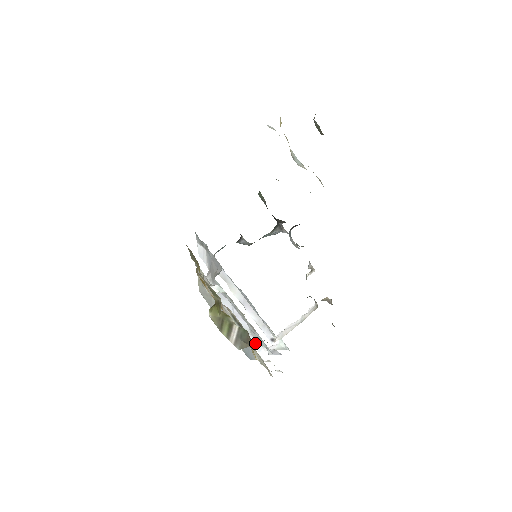
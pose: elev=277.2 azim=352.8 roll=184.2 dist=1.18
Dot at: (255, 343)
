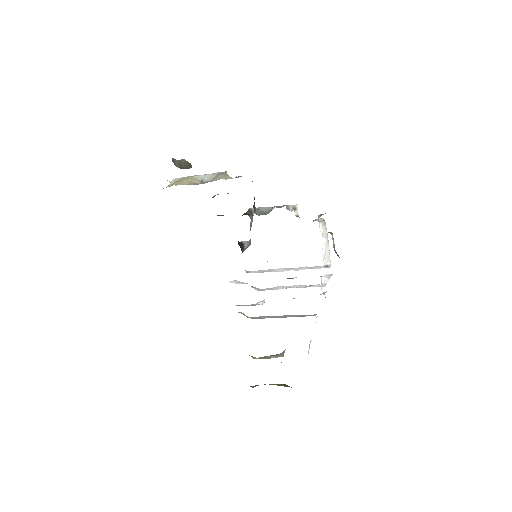
Dot at: (318, 286)
